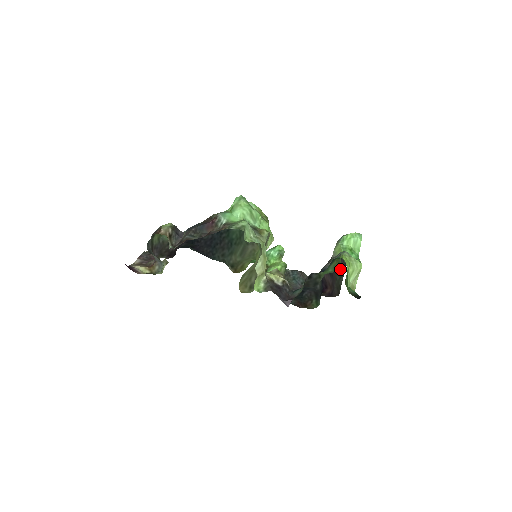
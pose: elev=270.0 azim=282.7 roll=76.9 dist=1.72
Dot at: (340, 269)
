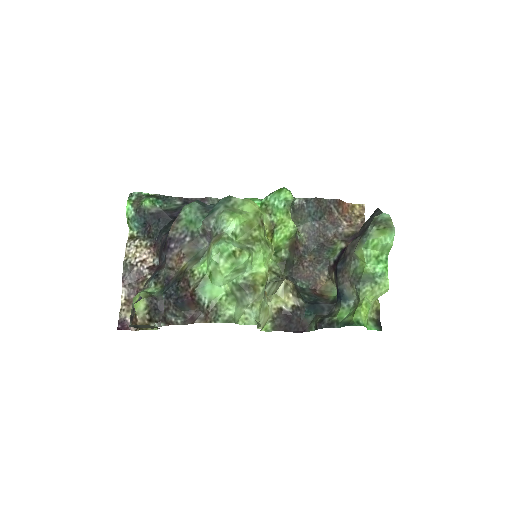
Dot at: occluded
